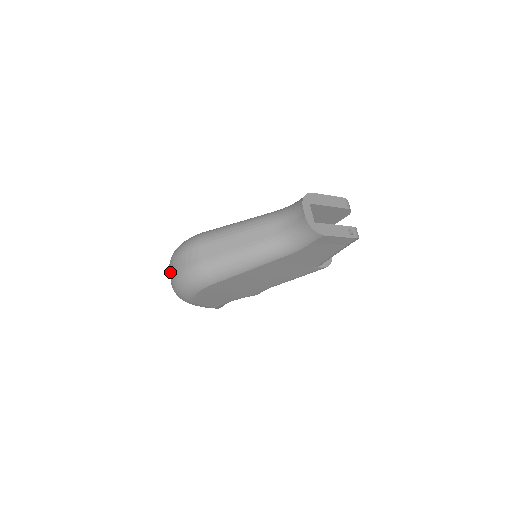
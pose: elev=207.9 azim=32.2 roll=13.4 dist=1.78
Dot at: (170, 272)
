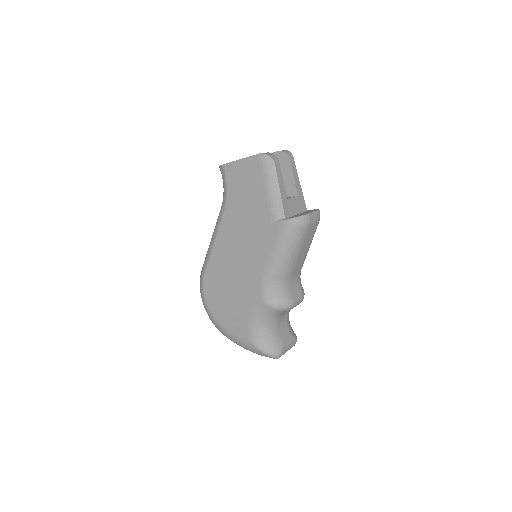
Dot at: occluded
